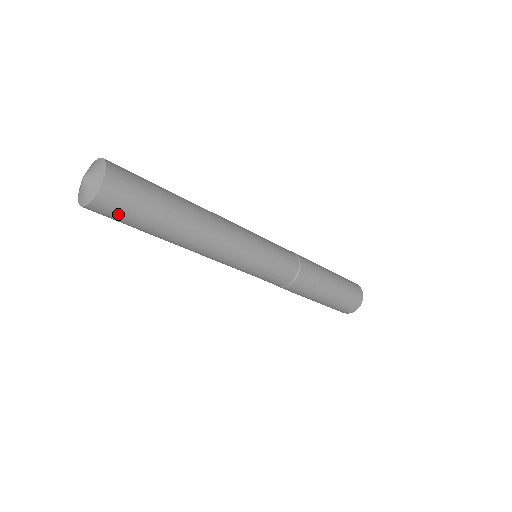
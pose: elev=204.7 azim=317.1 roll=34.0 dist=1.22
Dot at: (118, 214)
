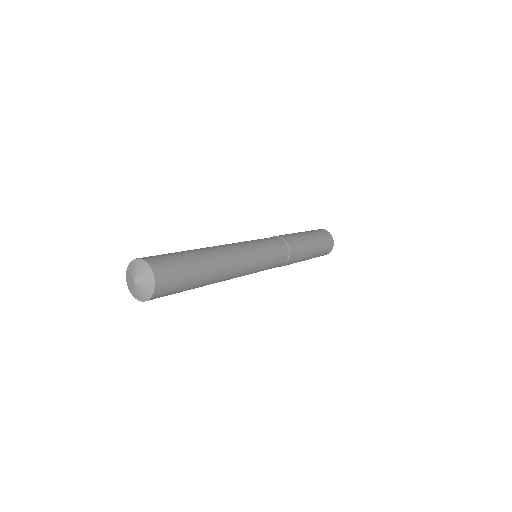
Dot at: occluded
